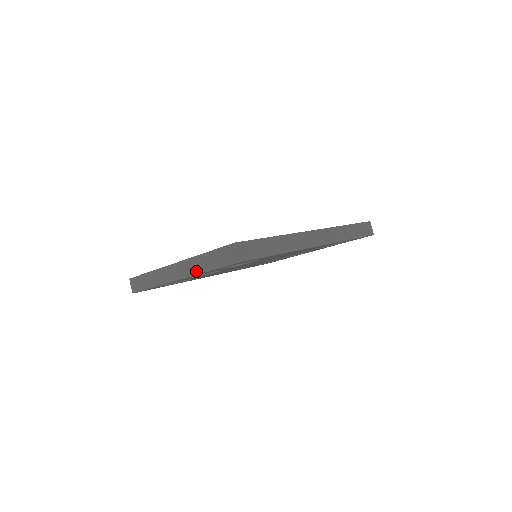
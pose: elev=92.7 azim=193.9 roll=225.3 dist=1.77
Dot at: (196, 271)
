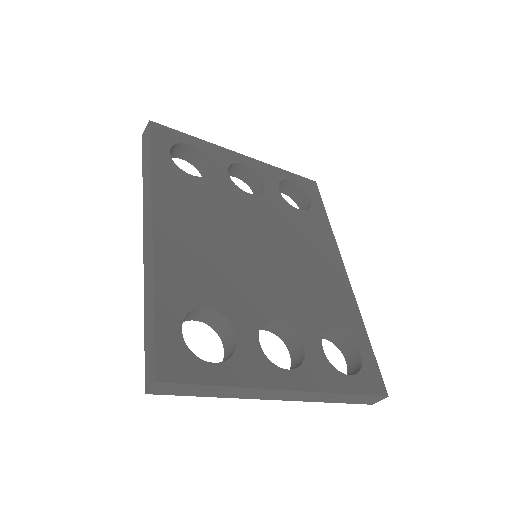
Dot at: (316, 400)
